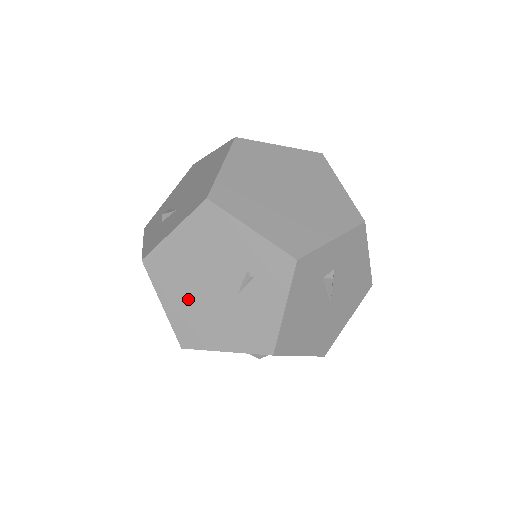
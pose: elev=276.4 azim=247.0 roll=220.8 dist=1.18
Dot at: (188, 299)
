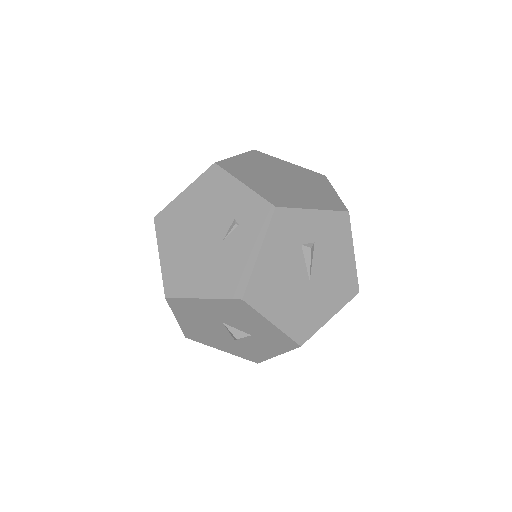
Dot at: (181, 249)
